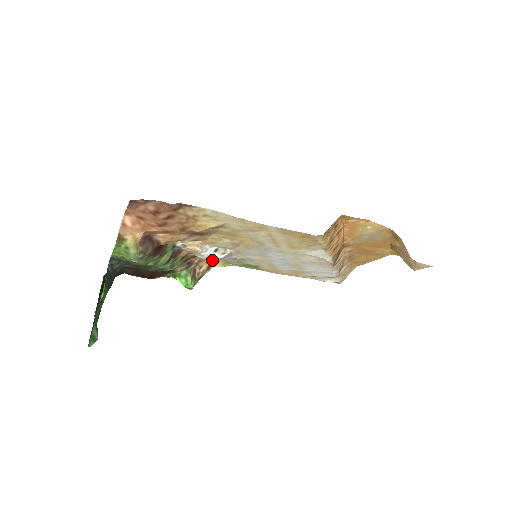
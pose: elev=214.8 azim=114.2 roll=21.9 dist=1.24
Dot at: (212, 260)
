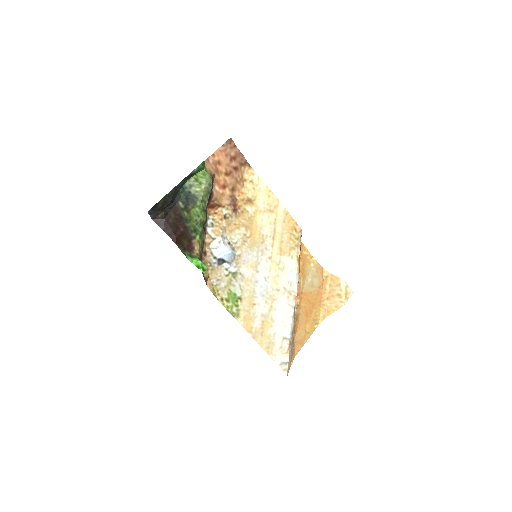
Dot at: (208, 277)
